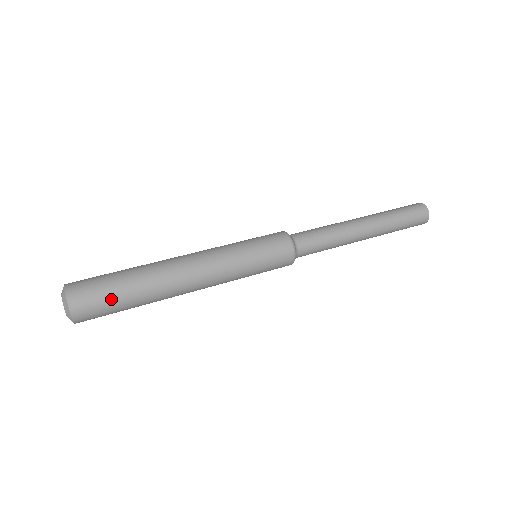
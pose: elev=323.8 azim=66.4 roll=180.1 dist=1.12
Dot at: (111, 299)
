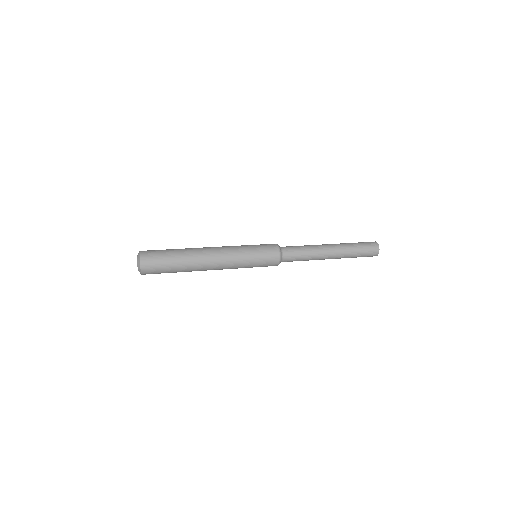
Dot at: (164, 268)
